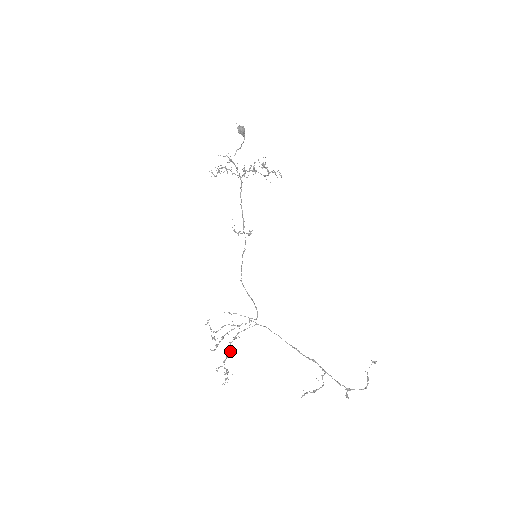
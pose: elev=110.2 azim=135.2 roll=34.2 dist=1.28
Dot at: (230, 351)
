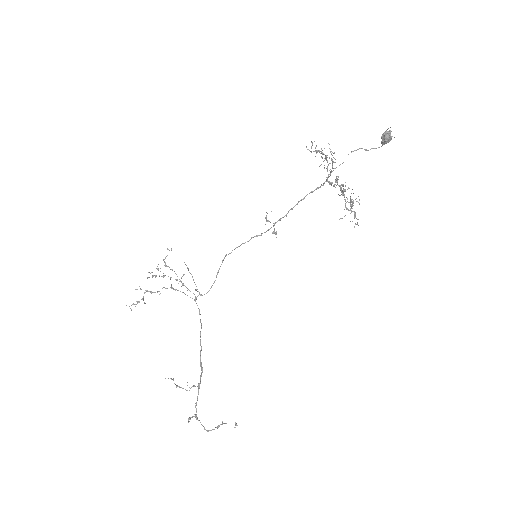
Dot at: (157, 291)
